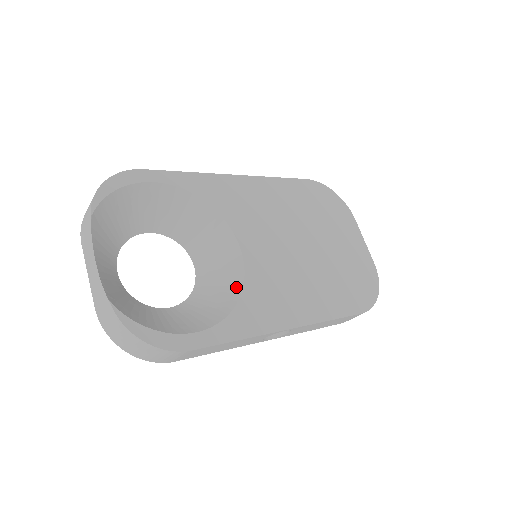
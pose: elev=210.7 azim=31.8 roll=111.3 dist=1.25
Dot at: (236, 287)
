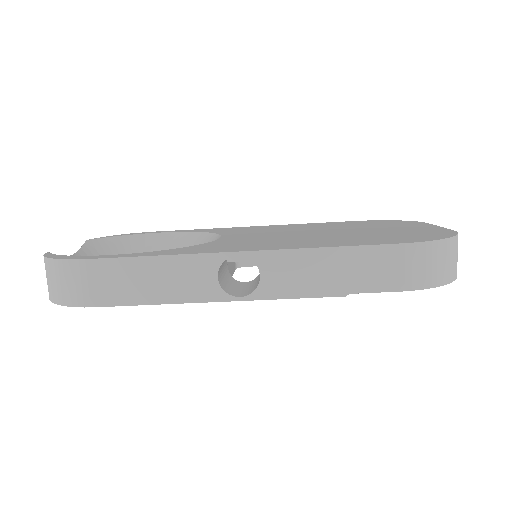
Dot at: occluded
